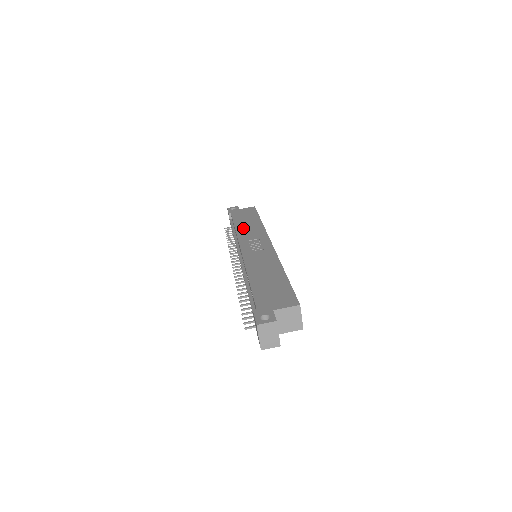
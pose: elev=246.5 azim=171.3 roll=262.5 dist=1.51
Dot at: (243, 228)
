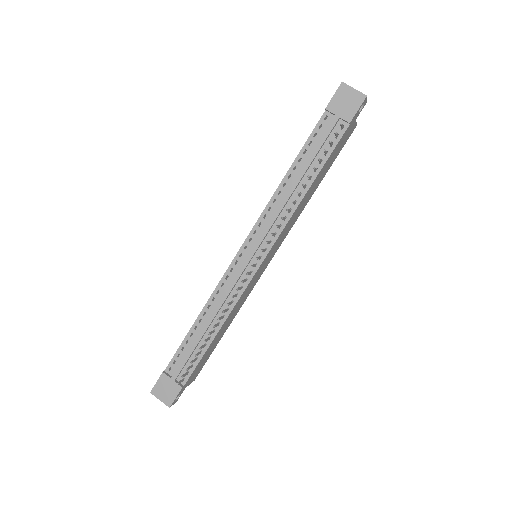
Dot at: occluded
